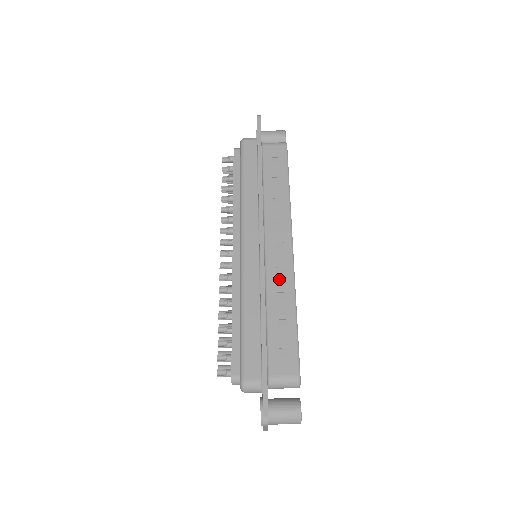
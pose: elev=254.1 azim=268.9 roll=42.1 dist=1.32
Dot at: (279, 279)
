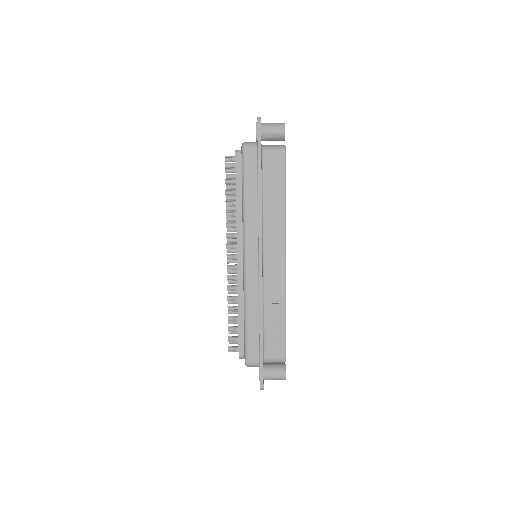
Dot at: (274, 287)
